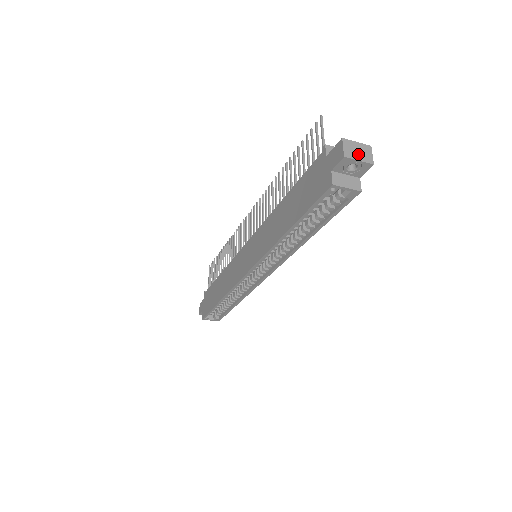
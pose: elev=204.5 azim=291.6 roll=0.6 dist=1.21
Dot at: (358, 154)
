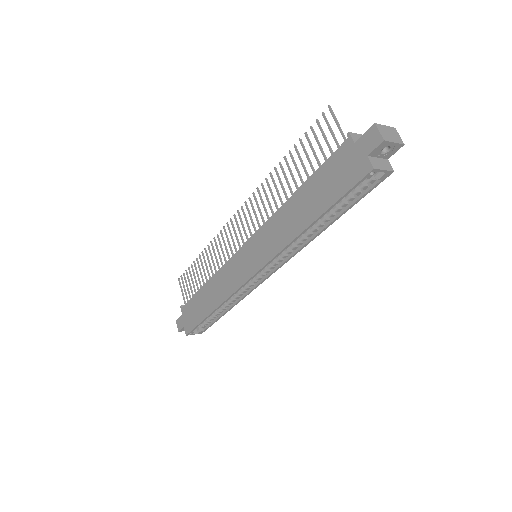
Dot at: (391, 137)
